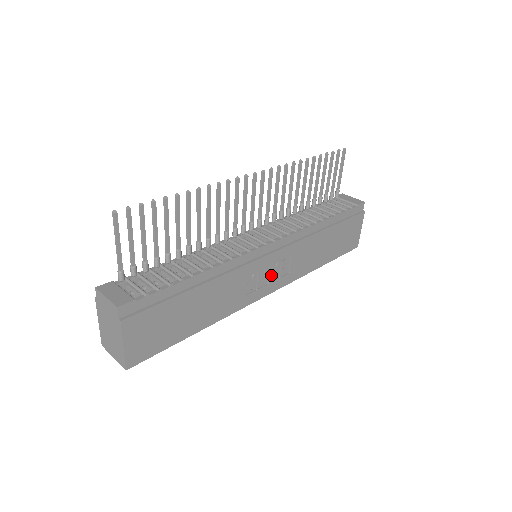
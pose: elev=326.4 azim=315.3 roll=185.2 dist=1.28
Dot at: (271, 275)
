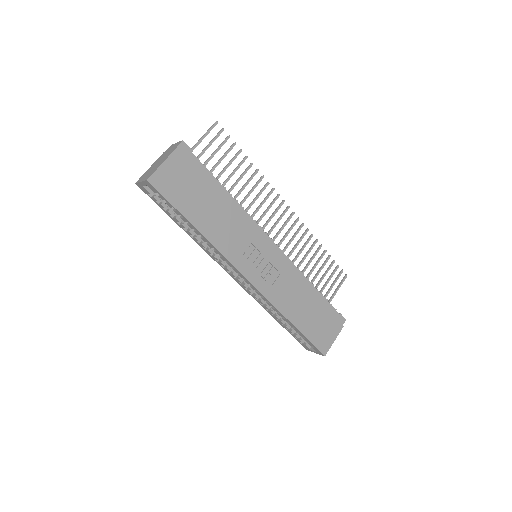
Dot at: (260, 268)
